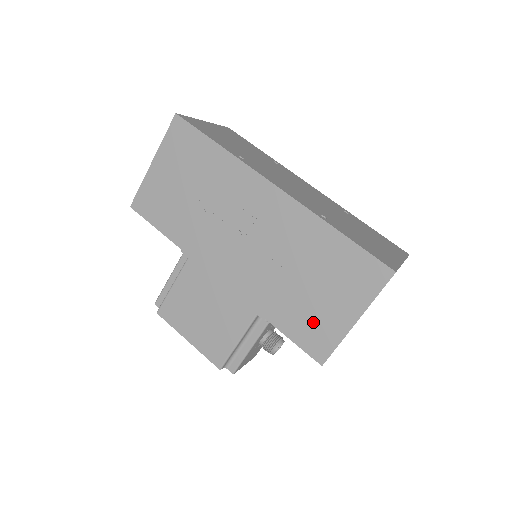
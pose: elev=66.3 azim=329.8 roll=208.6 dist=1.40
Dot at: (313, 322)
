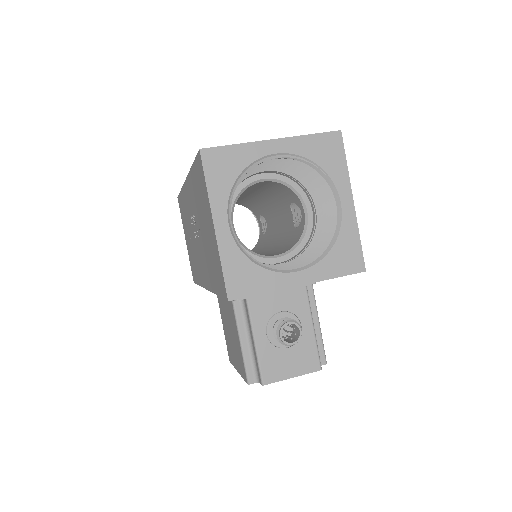
Dot at: (214, 262)
